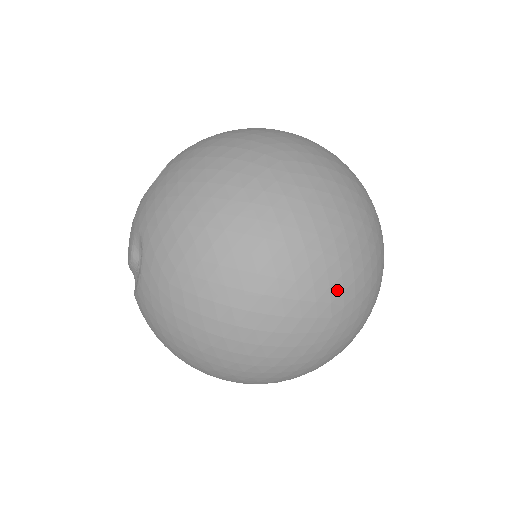
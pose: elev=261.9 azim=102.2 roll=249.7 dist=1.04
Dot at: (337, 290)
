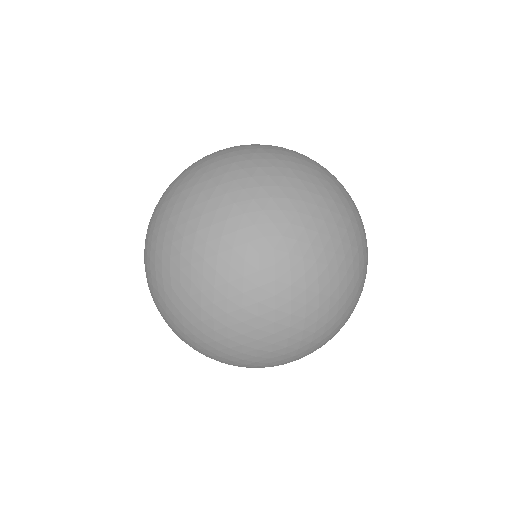
Dot at: (294, 233)
